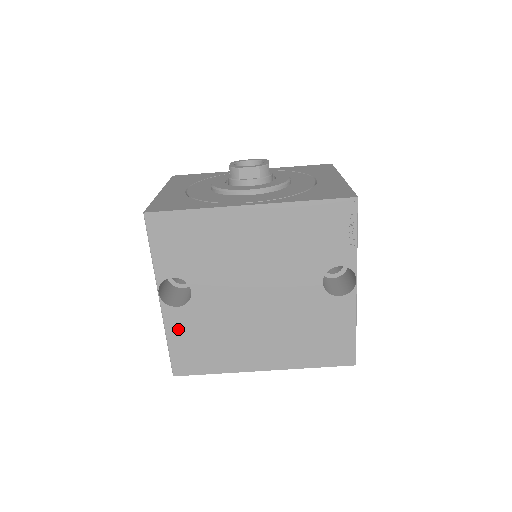
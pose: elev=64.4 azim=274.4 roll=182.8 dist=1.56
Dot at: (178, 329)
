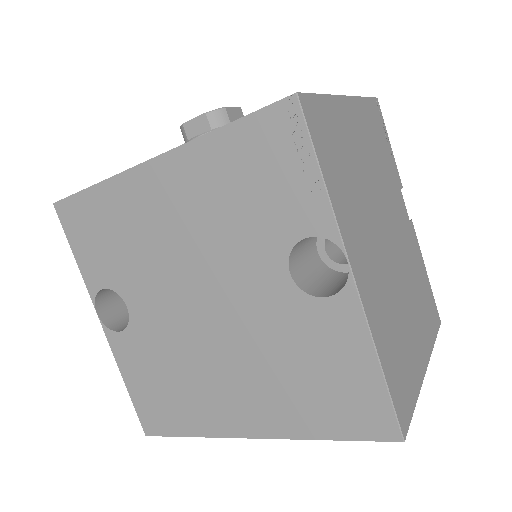
Dot at: (130, 365)
